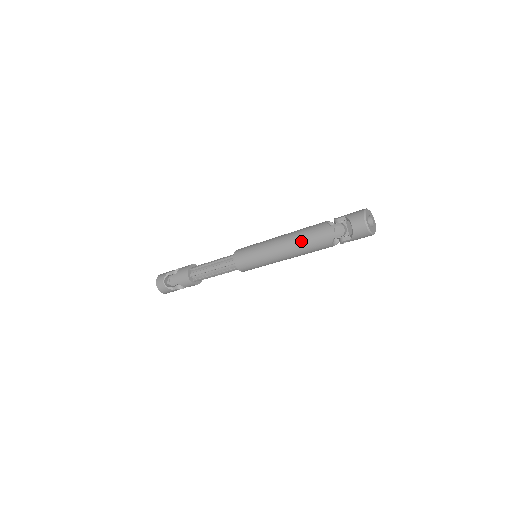
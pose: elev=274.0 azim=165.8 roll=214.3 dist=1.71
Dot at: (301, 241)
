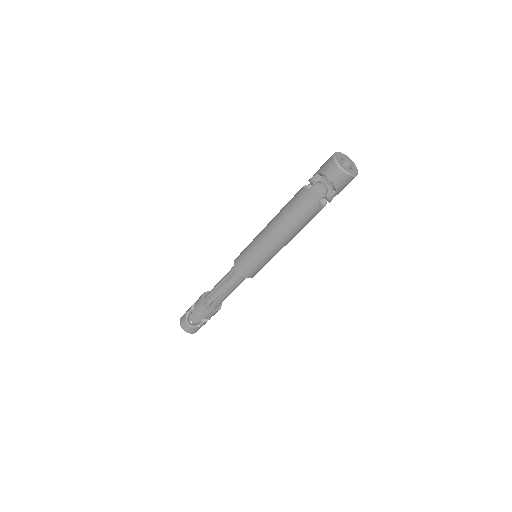
Dot at: (288, 221)
